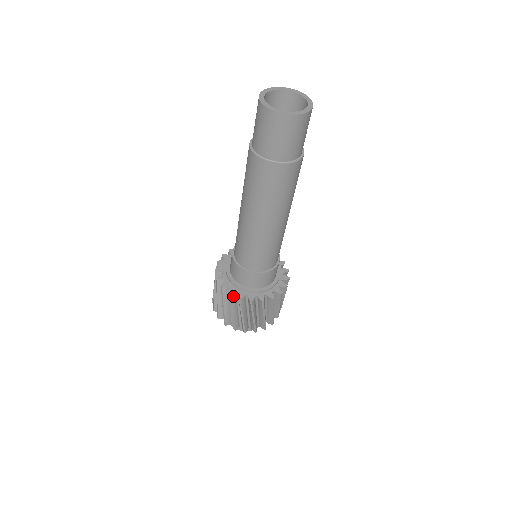
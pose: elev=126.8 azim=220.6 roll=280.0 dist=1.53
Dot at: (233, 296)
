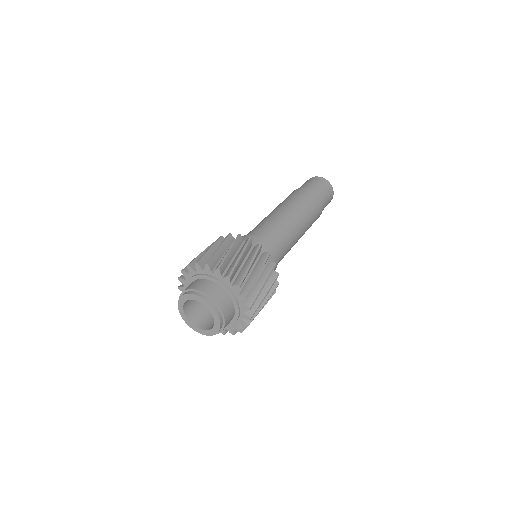
Dot at: (240, 239)
